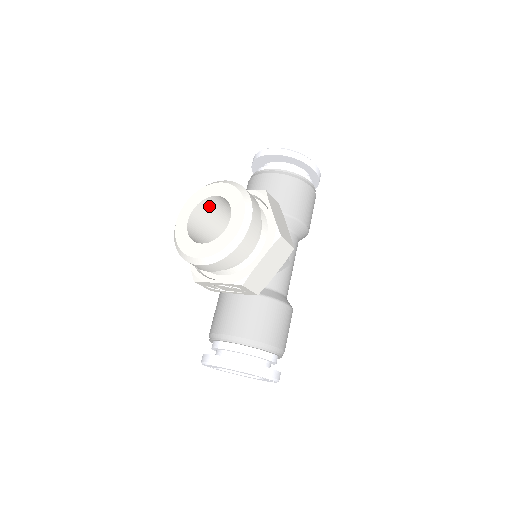
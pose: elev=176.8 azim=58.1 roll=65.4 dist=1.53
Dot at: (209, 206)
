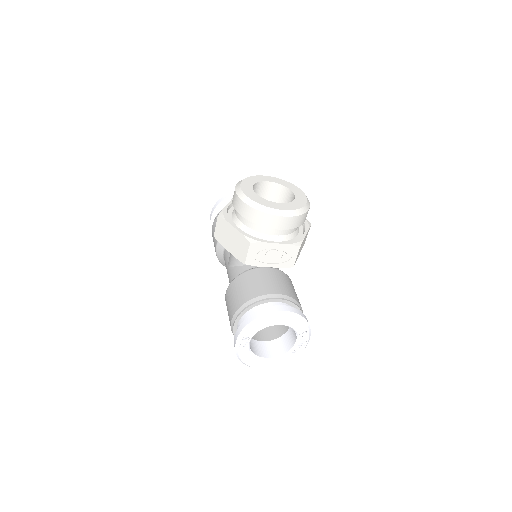
Dot at: (256, 191)
